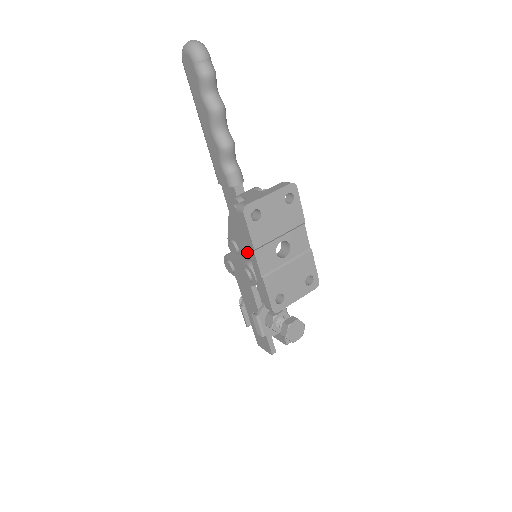
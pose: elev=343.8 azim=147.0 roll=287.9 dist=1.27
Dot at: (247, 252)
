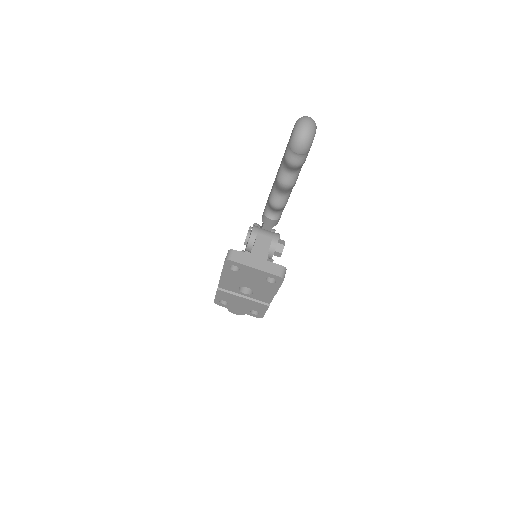
Dot at: occluded
